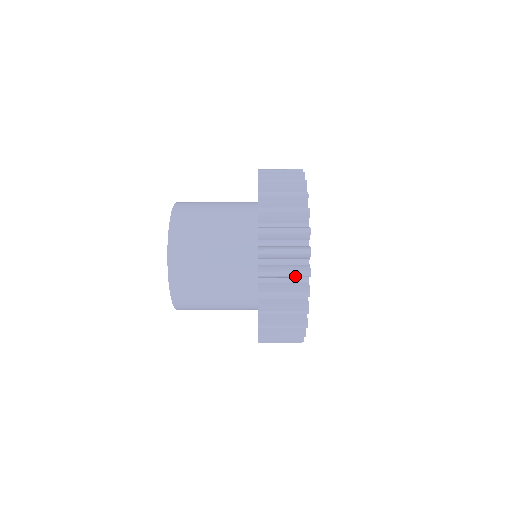
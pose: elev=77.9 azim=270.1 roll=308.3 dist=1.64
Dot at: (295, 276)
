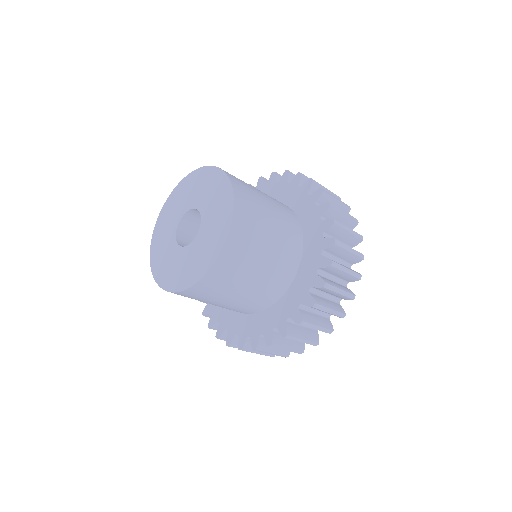
Dot at: (276, 354)
